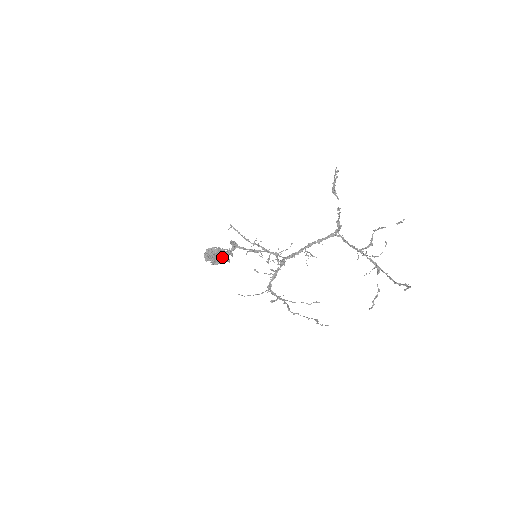
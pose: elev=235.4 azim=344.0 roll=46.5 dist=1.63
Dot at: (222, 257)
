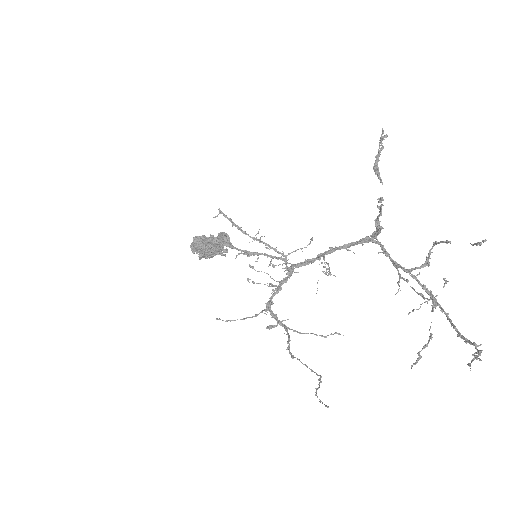
Dot at: occluded
